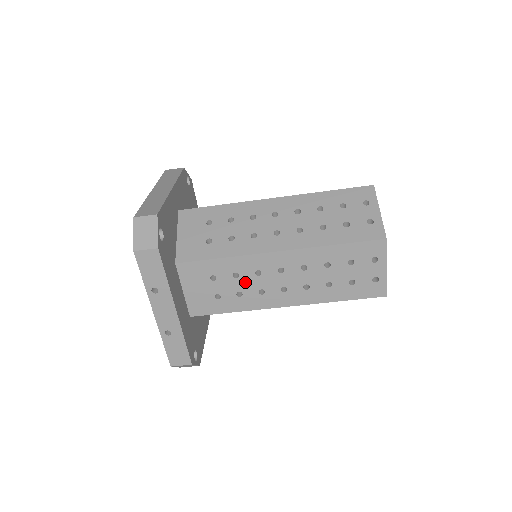
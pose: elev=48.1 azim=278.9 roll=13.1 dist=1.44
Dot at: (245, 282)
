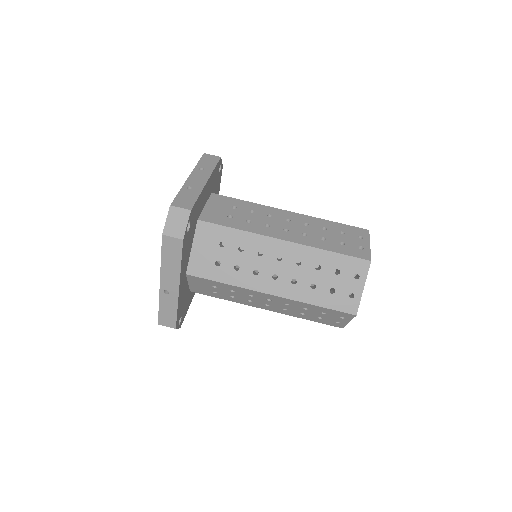
Dot at: (257, 217)
